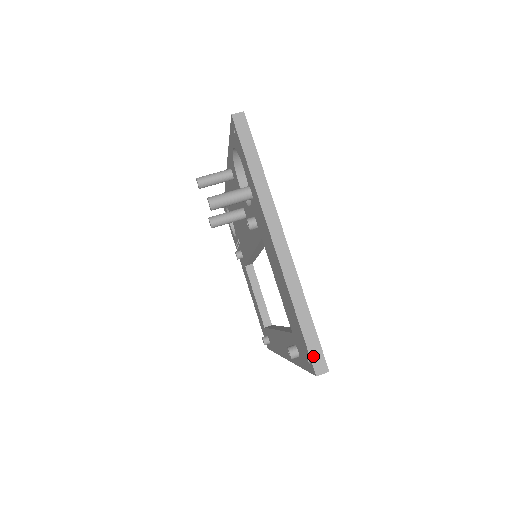
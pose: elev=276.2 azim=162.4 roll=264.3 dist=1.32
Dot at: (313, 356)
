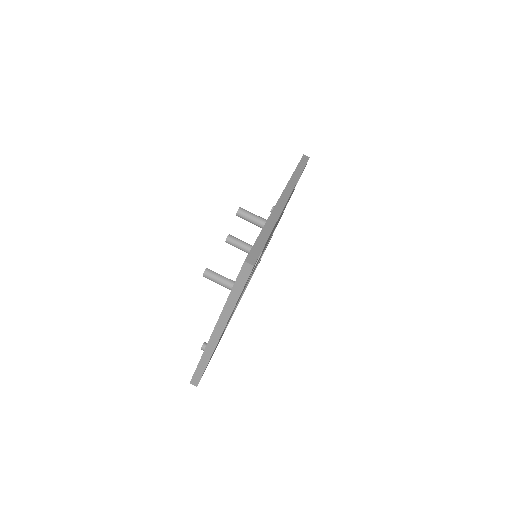
Dot at: (194, 378)
